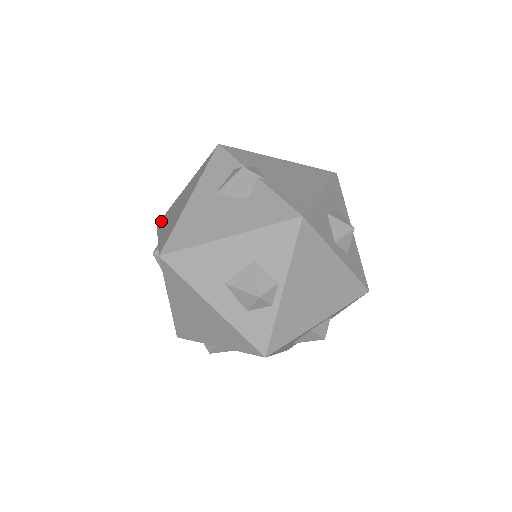
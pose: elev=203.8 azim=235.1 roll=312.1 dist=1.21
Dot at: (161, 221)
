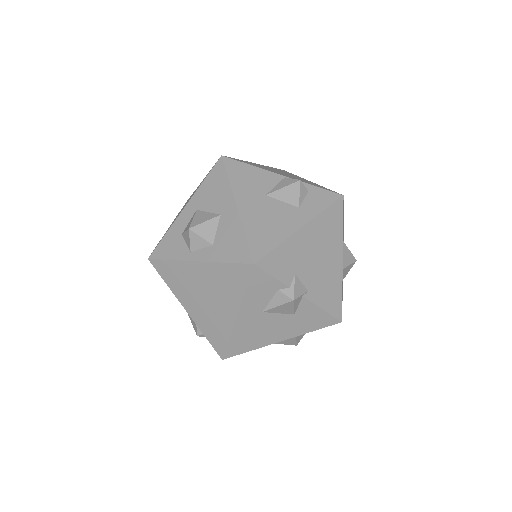
Dot at: (162, 269)
